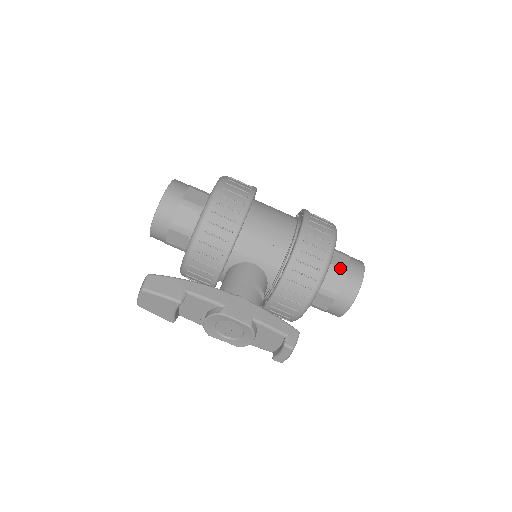
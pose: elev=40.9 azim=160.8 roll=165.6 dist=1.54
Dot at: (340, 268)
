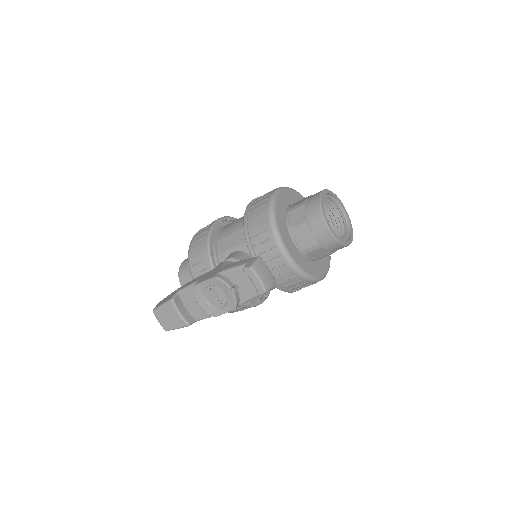
Dot at: (298, 204)
